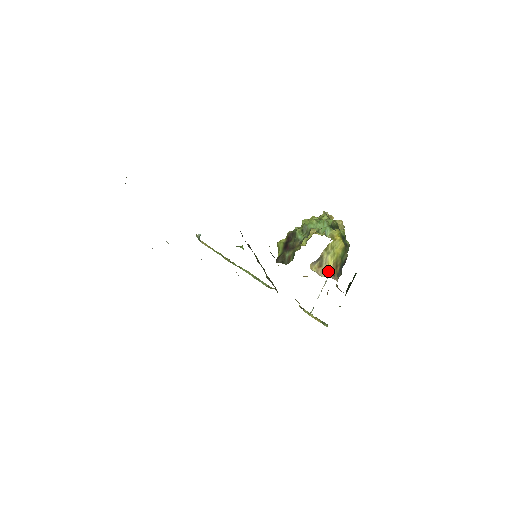
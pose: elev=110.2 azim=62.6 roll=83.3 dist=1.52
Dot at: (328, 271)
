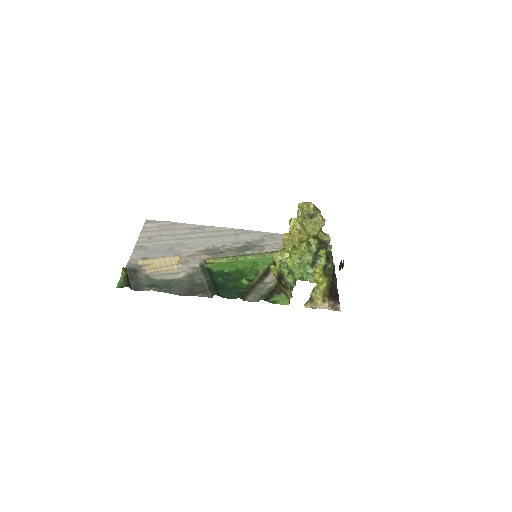
Dot at: (319, 302)
